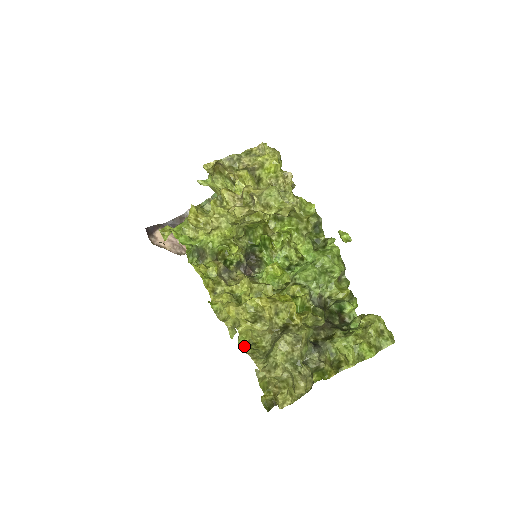
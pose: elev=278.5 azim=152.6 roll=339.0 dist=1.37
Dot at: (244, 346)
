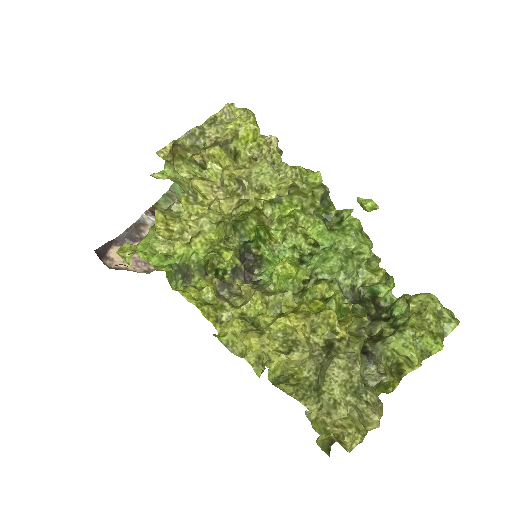
Dot at: (280, 383)
